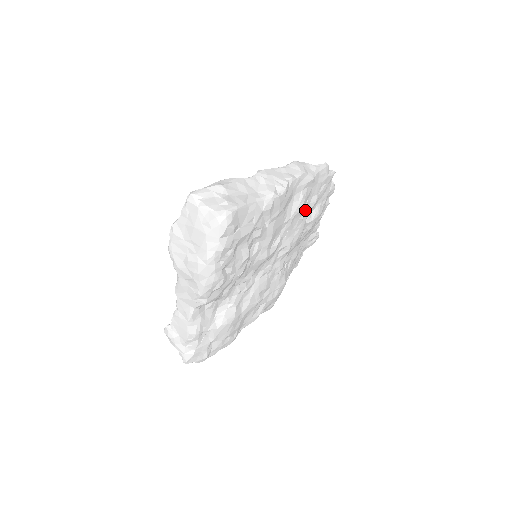
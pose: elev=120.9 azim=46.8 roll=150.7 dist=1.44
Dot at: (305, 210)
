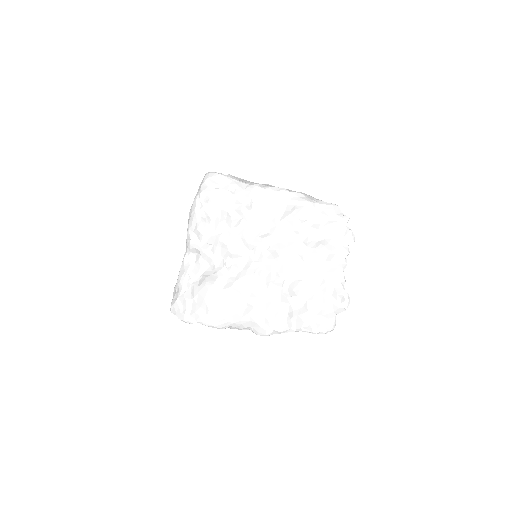
Dot at: (301, 227)
